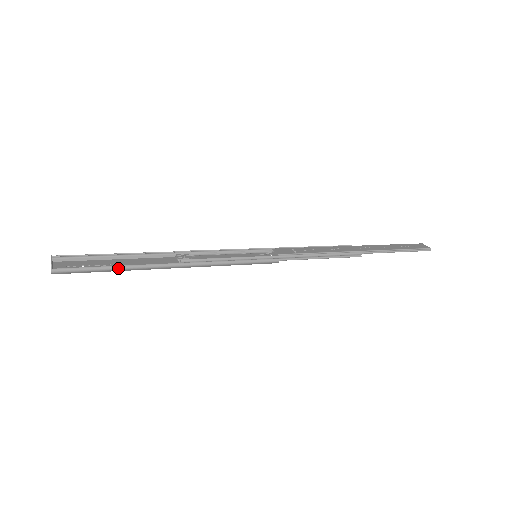
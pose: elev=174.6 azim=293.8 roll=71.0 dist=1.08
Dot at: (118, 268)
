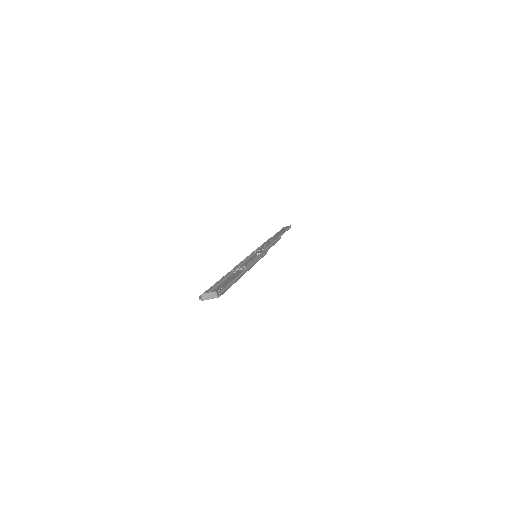
Dot at: (235, 280)
